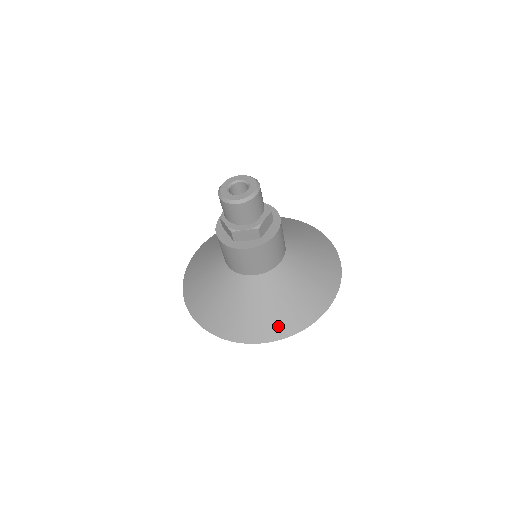
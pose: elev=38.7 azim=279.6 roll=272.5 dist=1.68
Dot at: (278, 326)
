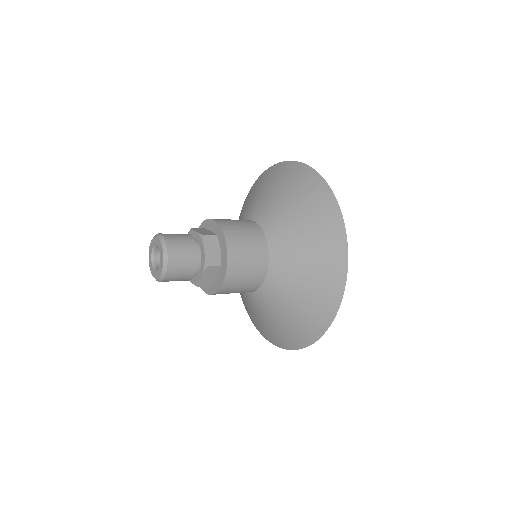
Dot at: (322, 307)
